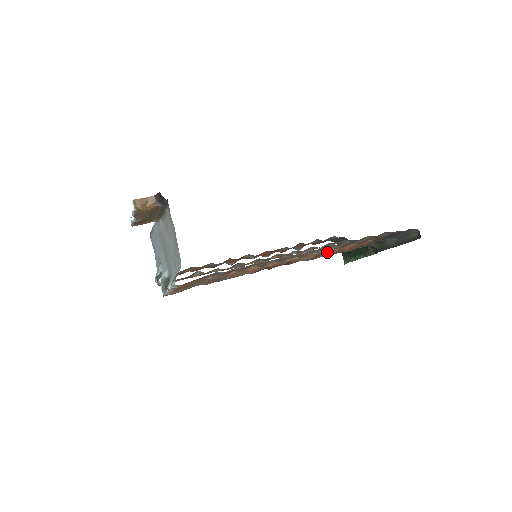
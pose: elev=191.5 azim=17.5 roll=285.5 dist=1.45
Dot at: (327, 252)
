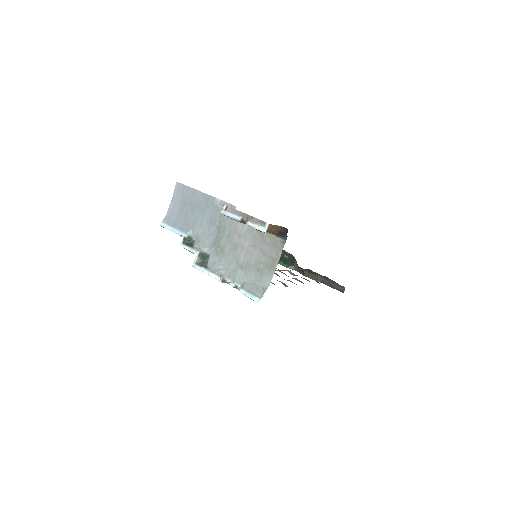
Dot at: (290, 270)
